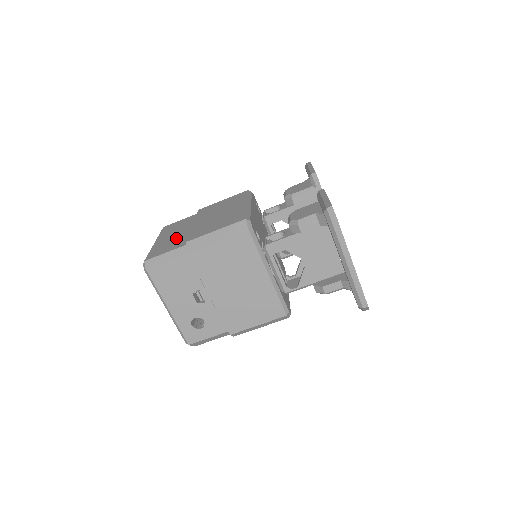
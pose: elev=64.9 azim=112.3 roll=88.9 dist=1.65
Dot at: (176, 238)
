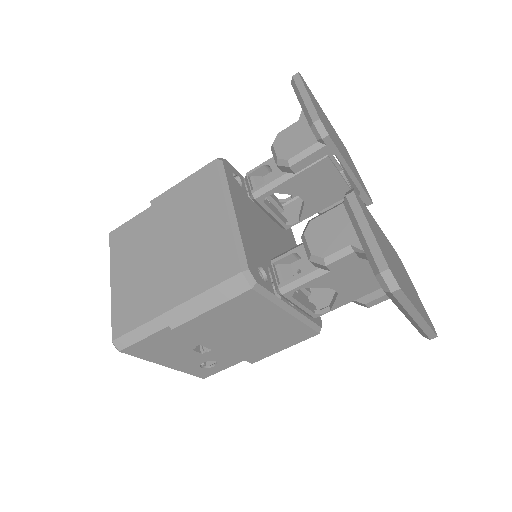
Dot at: (140, 283)
